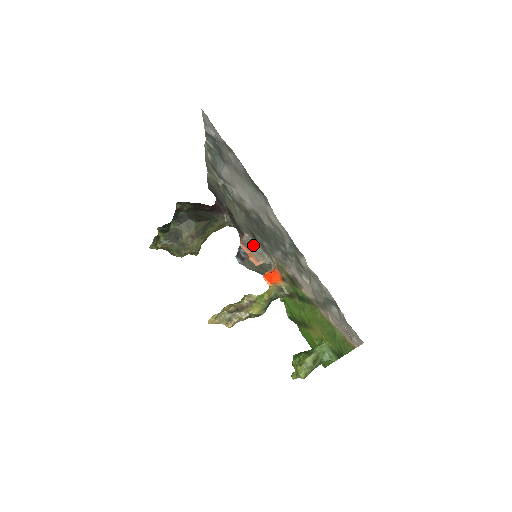
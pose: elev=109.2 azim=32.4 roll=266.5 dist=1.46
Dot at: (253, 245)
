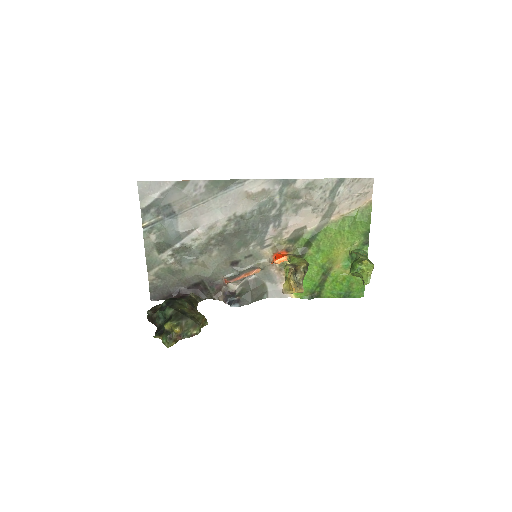
Dot at: (239, 272)
